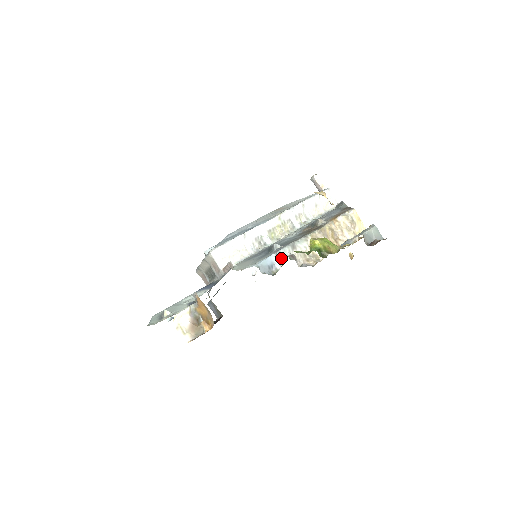
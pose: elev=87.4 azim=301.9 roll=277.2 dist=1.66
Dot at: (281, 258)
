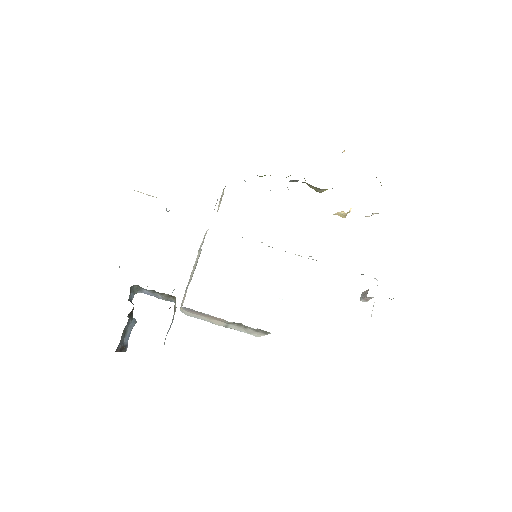
Dot at: occluded
